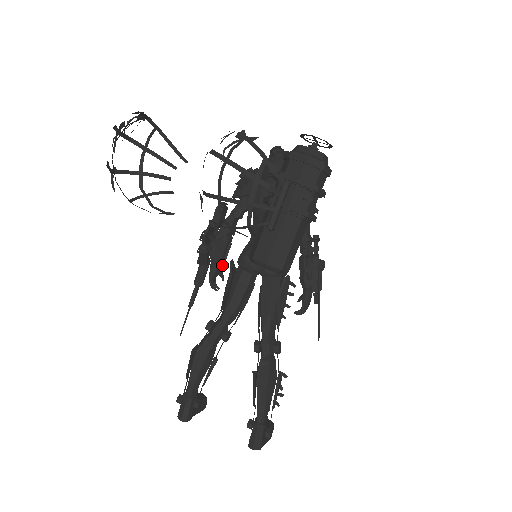
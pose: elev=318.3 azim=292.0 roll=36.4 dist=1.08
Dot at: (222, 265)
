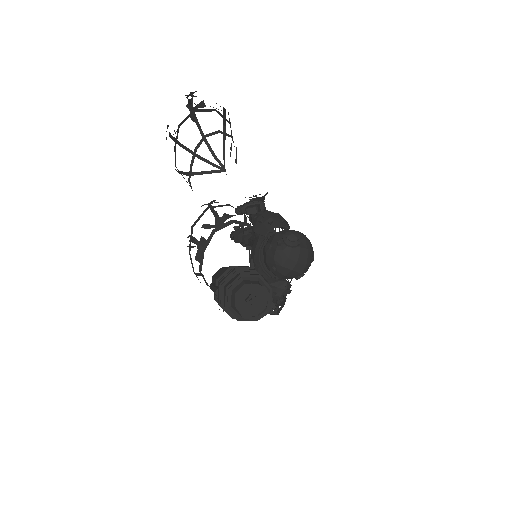
Dot at: occluded
